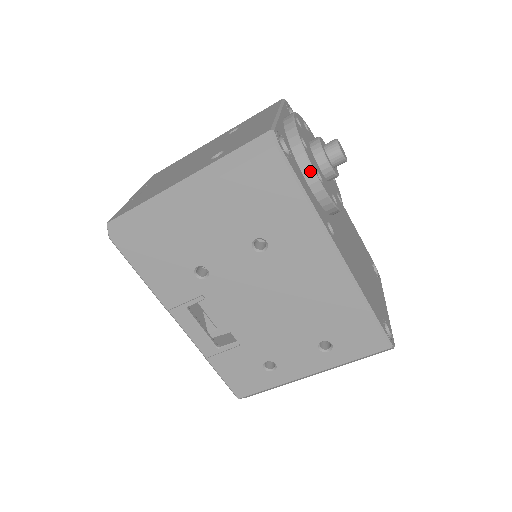
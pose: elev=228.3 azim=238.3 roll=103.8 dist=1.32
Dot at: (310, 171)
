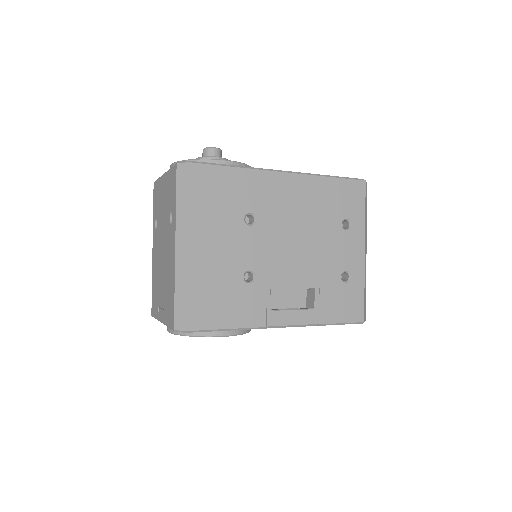
Dot at: (216, 162)
